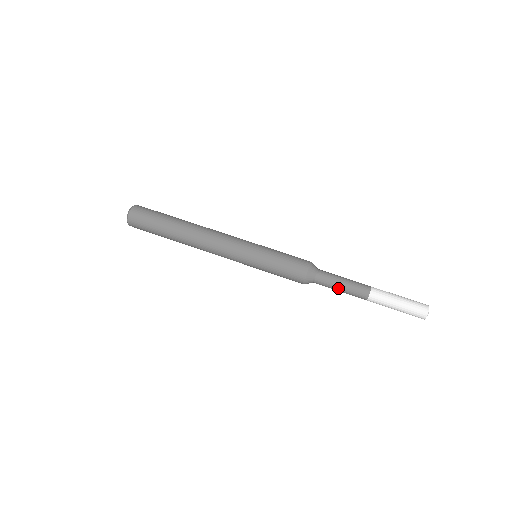
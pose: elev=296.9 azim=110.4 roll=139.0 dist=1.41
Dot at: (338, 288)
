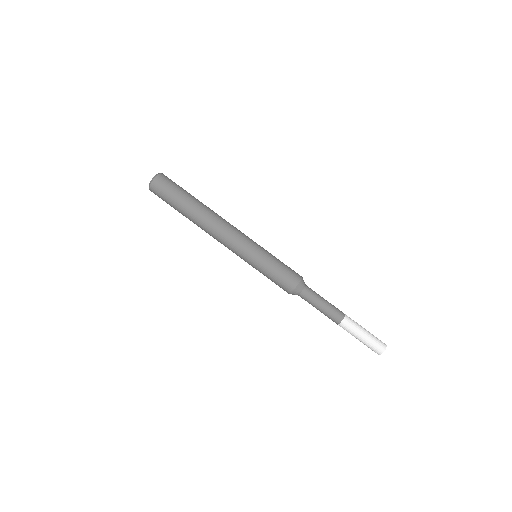
Dot at: (316, 308)
